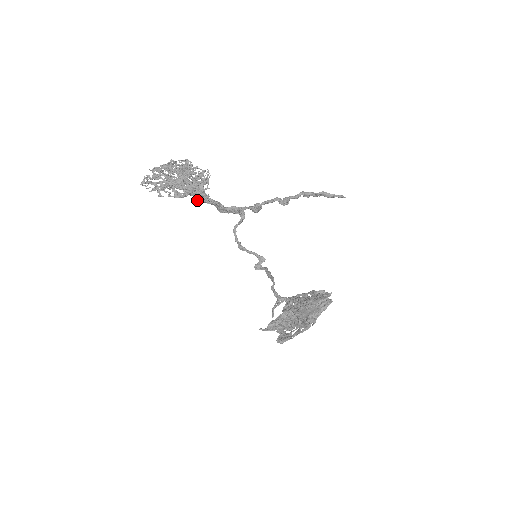
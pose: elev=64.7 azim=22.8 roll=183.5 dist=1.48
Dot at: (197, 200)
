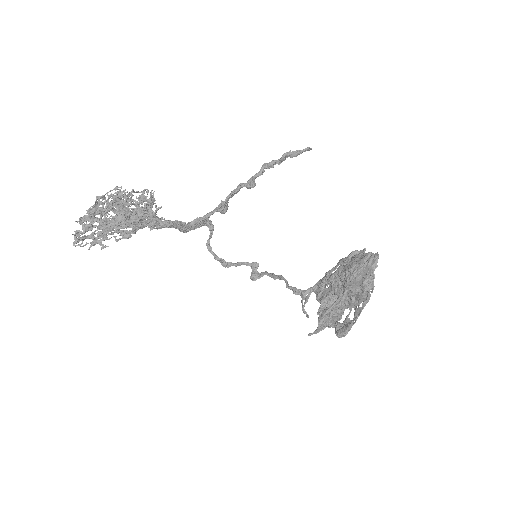
Dot at: (152, 229)
